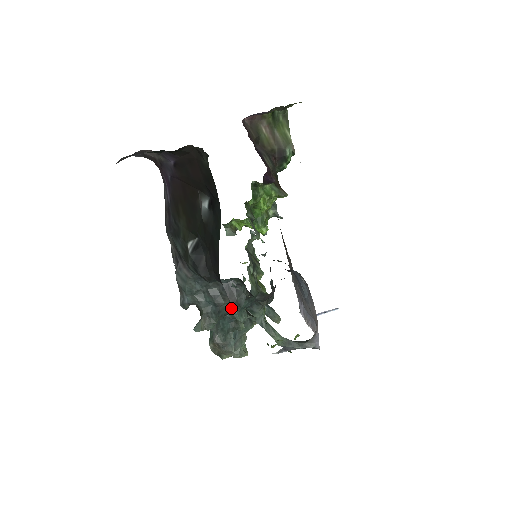
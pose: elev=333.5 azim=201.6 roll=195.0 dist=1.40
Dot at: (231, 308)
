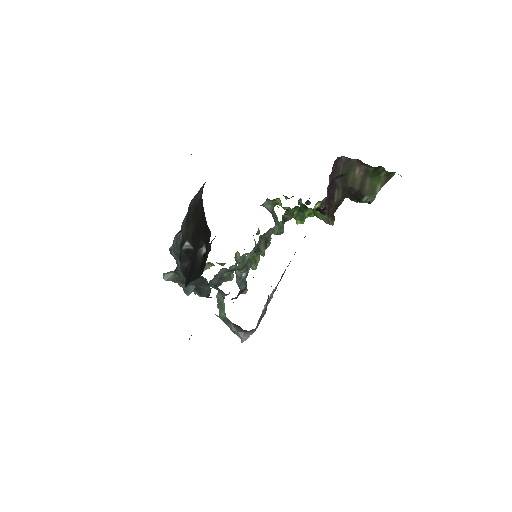
Dot at: (194, 289)
